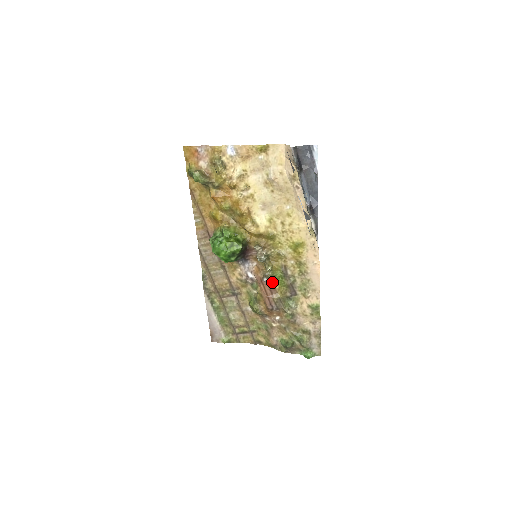
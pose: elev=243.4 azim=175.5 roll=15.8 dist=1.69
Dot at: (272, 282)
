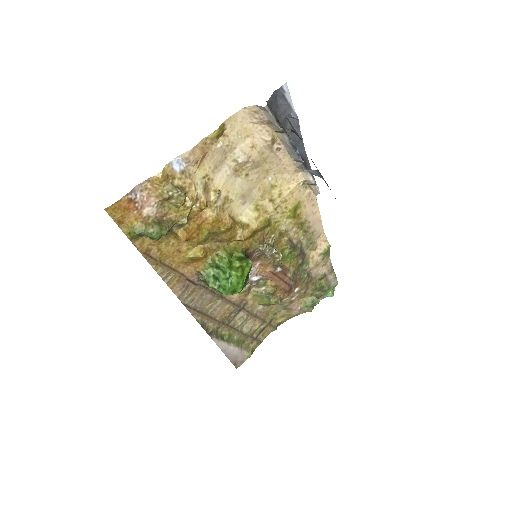
Dot at: (282, 265)
